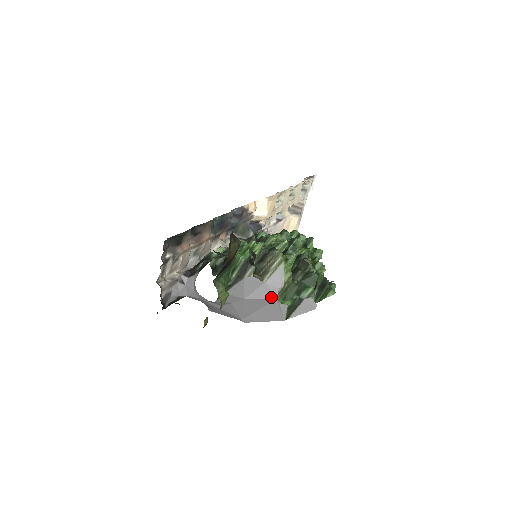
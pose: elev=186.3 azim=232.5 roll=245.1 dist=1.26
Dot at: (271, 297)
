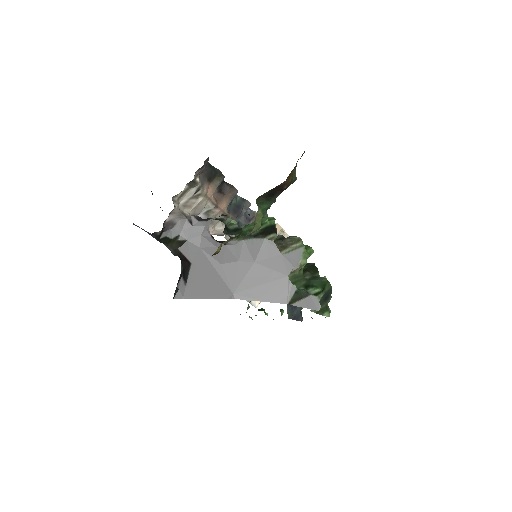
Dot at: (283, 272)
